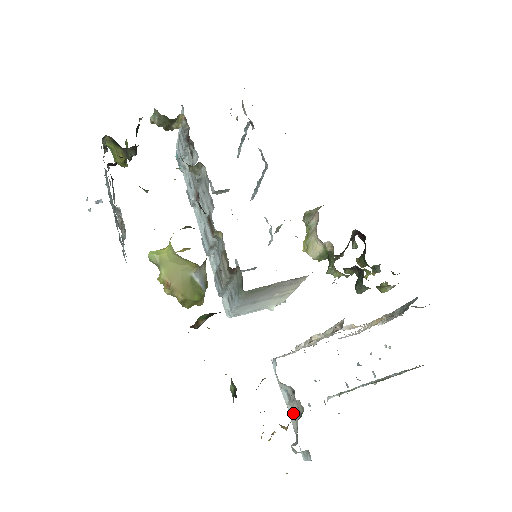
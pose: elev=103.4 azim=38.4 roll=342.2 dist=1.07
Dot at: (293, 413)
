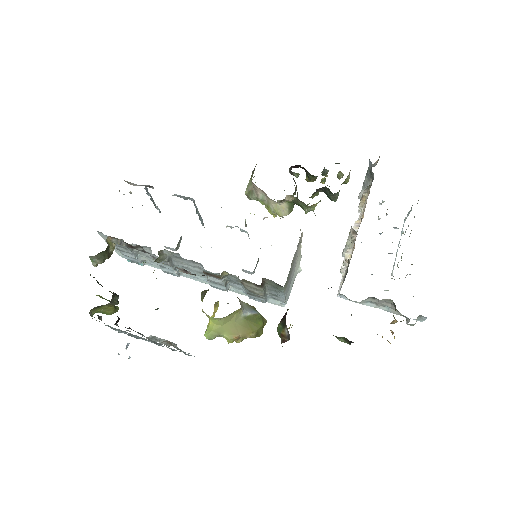
Dot at: (386, 308)
